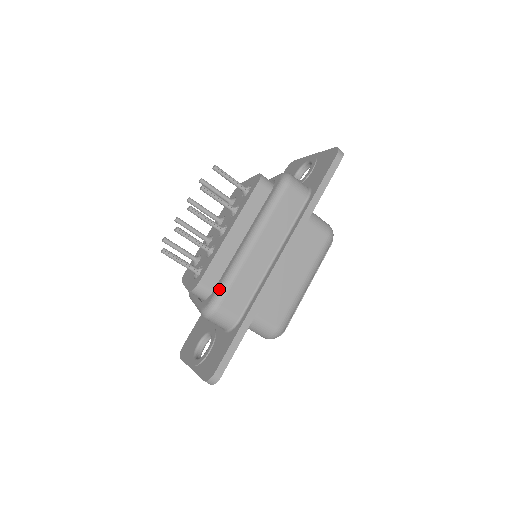
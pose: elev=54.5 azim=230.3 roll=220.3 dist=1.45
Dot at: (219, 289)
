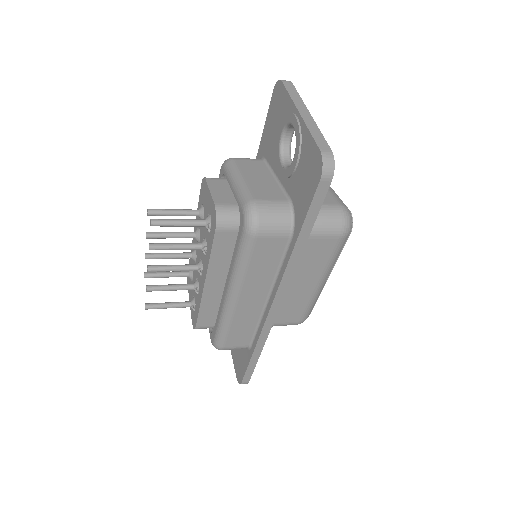
Dot at: (217, 336)
